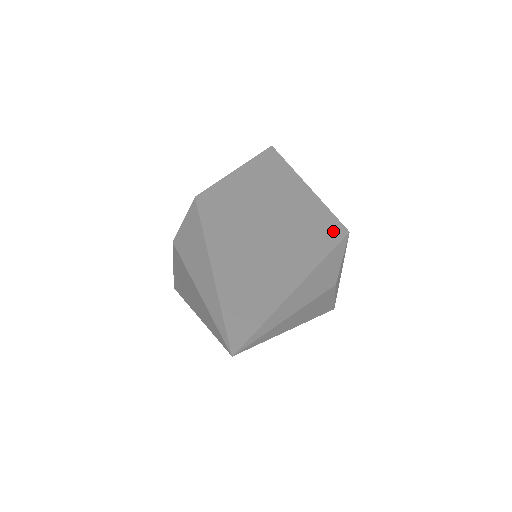
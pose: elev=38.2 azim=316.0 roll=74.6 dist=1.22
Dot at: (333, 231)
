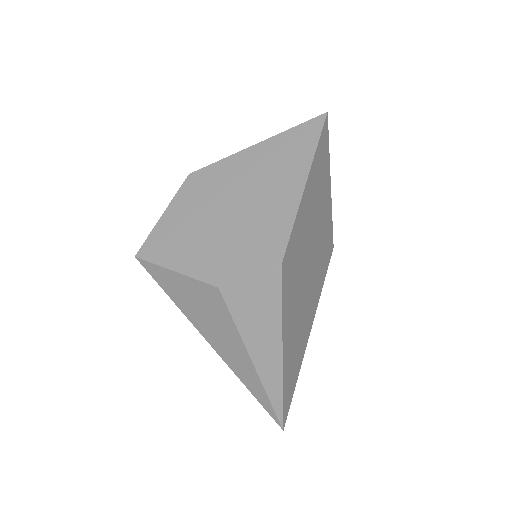
Dot at: (329, 253)
